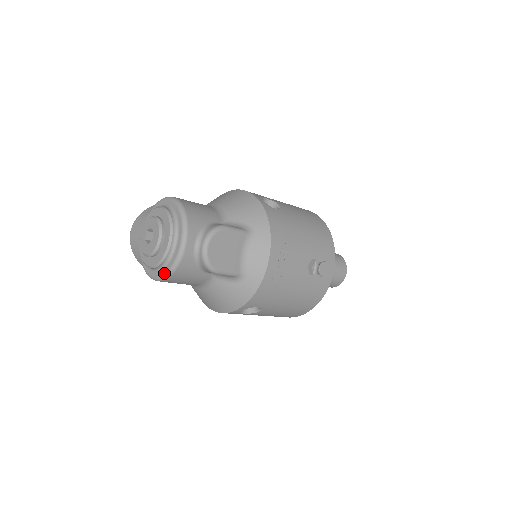
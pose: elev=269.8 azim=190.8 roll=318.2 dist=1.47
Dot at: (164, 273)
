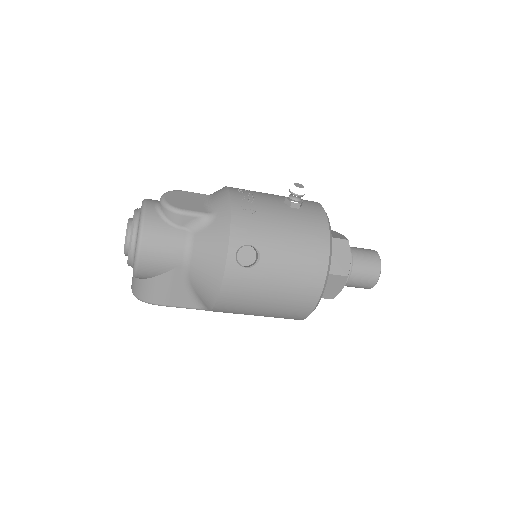
Dot at: (137, 238)
